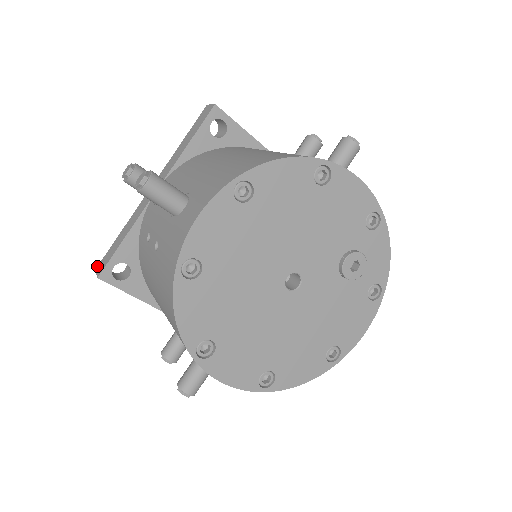
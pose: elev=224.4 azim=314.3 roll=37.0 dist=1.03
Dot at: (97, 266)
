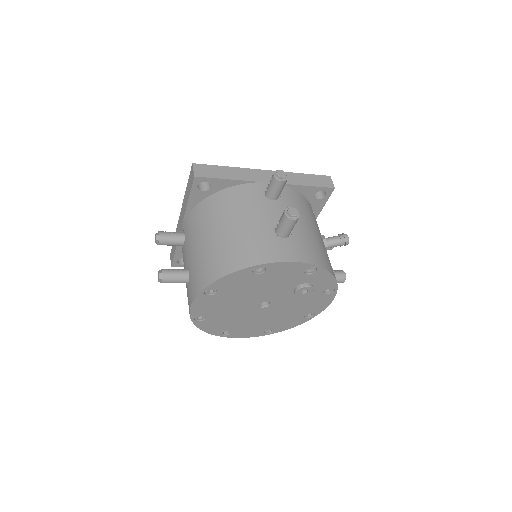
Dot at: (170, 253)
